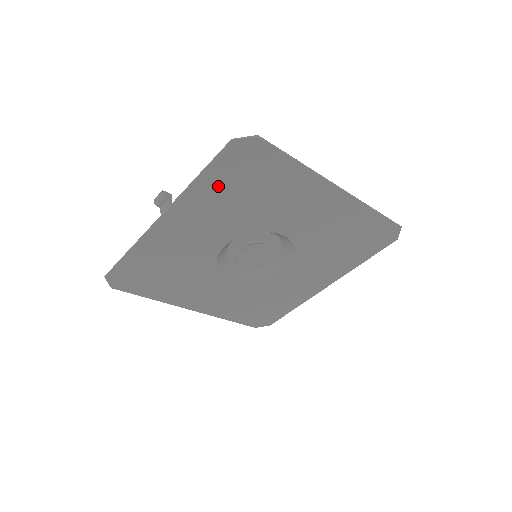
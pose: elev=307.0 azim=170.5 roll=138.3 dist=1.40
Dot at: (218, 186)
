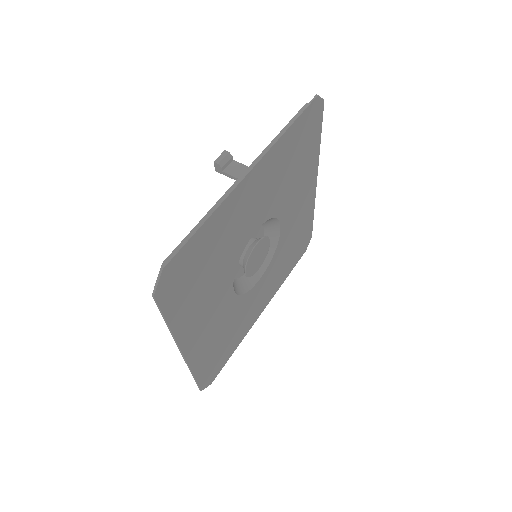
Dot at: (291, 144)
